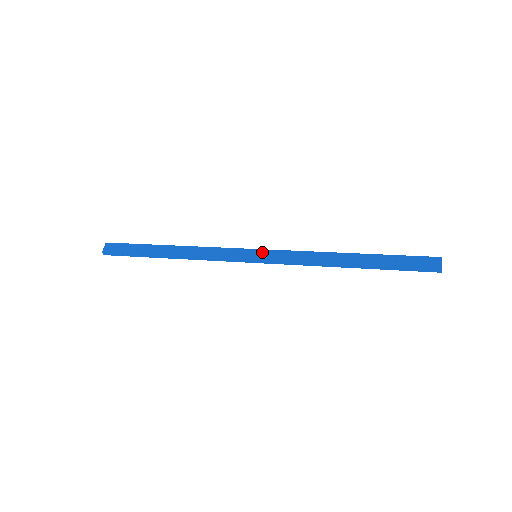
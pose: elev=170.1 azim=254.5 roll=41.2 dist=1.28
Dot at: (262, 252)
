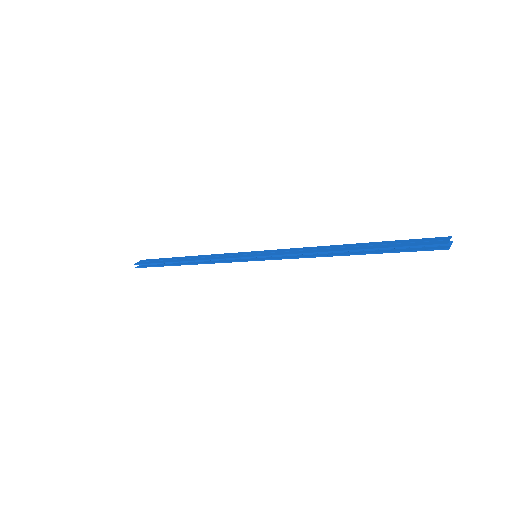
Dot at: (262, 252)
